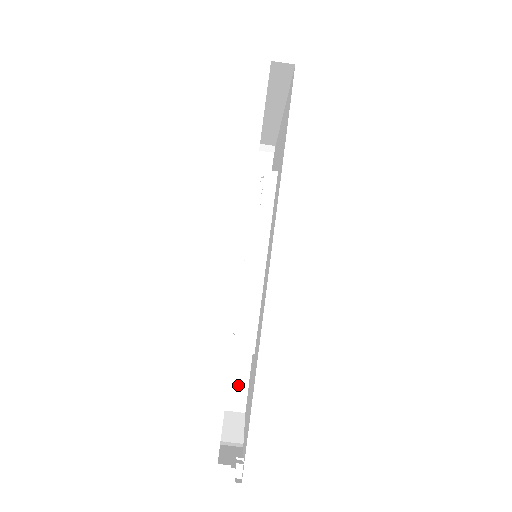
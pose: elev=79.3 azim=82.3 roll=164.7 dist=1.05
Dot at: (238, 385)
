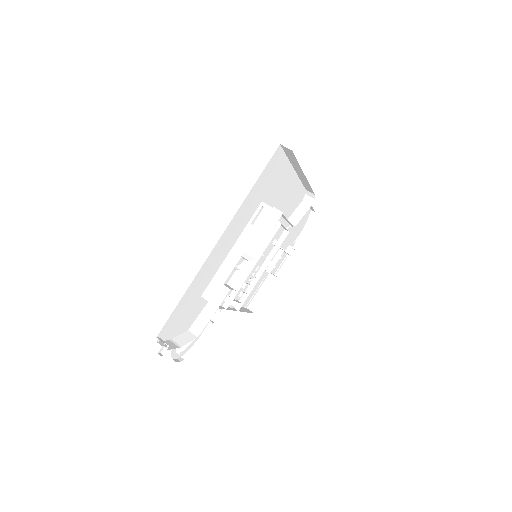
Dot at: (202, 321)
